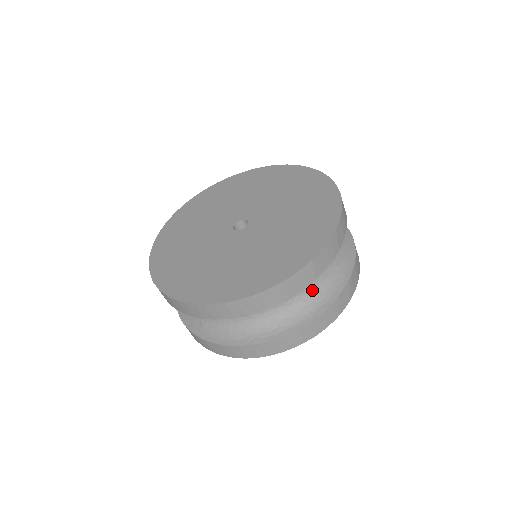
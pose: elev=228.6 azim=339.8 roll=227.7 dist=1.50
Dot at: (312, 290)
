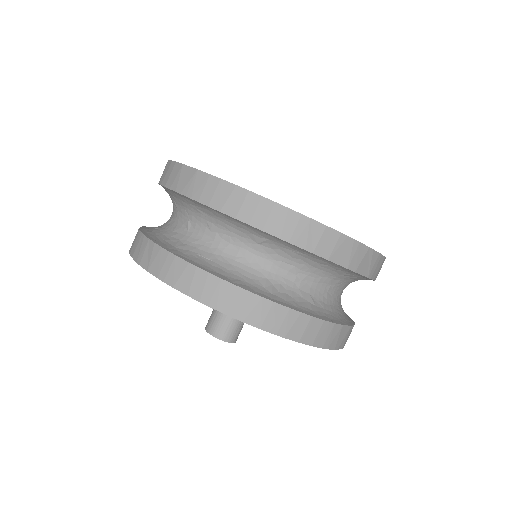
Dot at: (322, 298)
